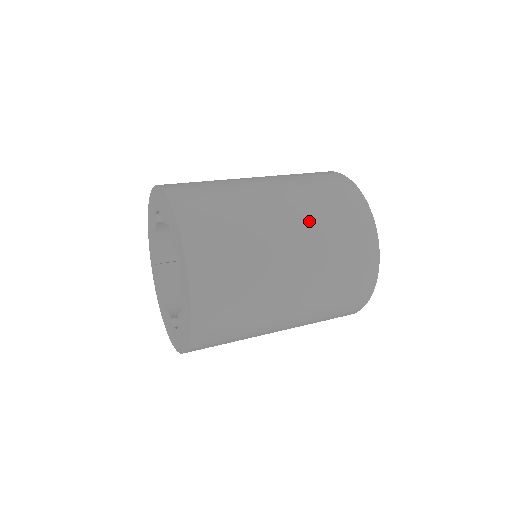
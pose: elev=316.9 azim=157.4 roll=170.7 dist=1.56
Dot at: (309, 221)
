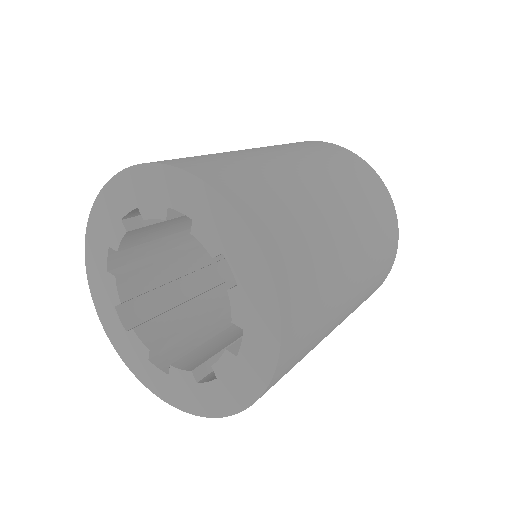
Dot at: (367, 266)
